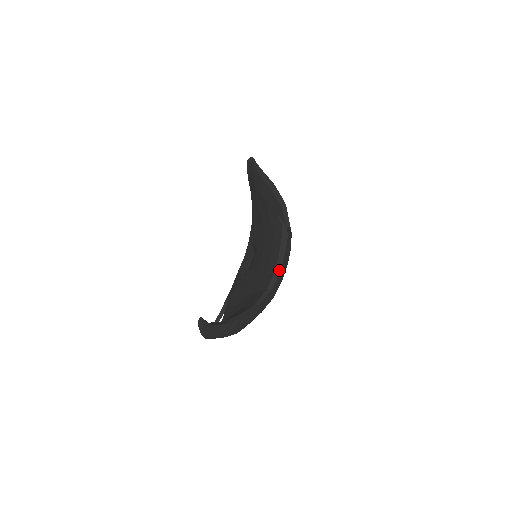
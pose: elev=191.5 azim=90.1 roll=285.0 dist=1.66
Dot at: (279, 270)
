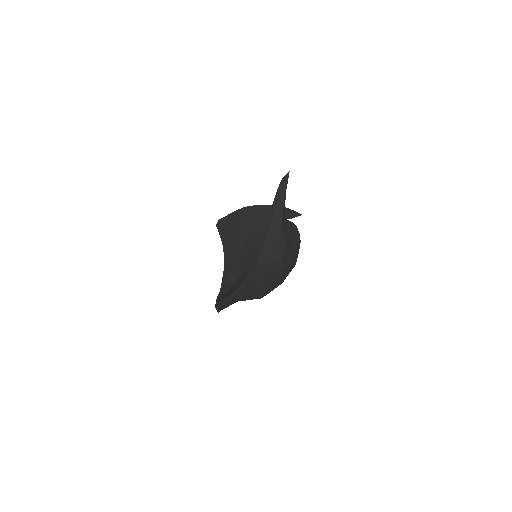
Dot at: (299, 240)
